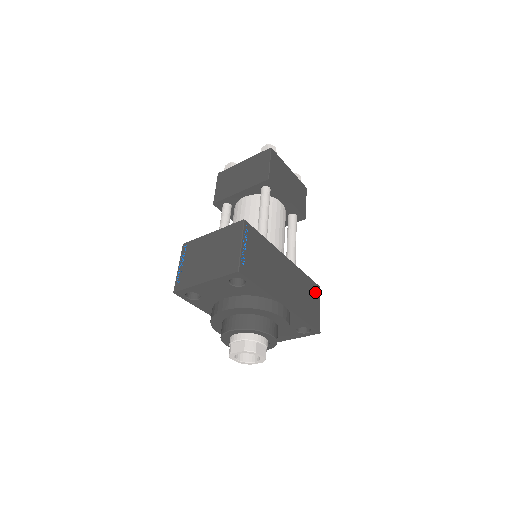
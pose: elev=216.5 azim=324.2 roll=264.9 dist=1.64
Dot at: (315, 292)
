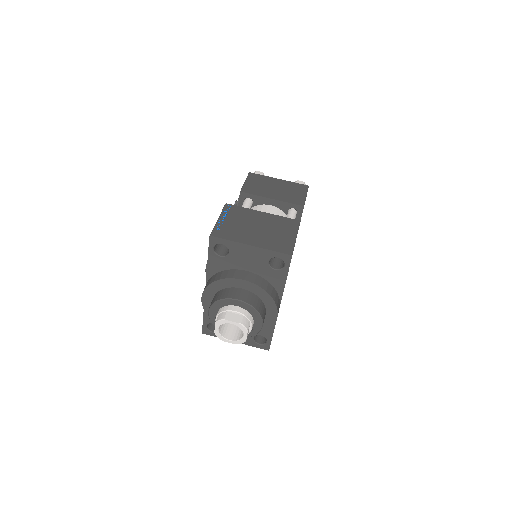
Dot at: occluded
